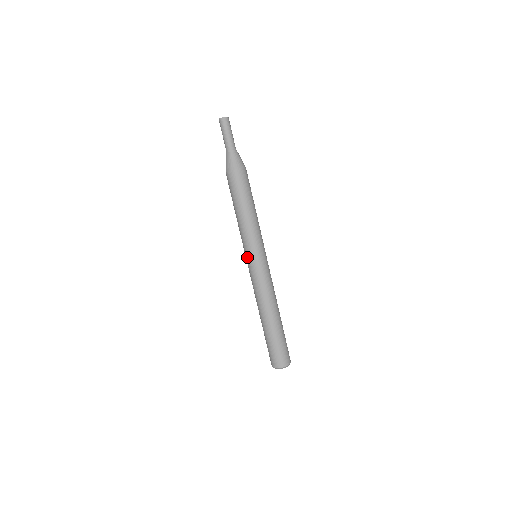
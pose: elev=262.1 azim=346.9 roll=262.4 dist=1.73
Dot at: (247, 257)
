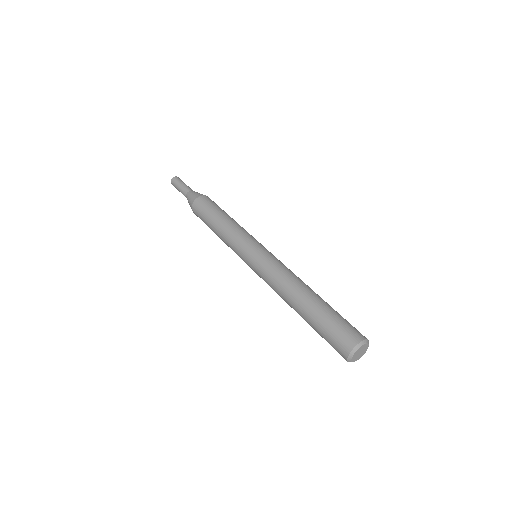
Dot at: (249, 249)
